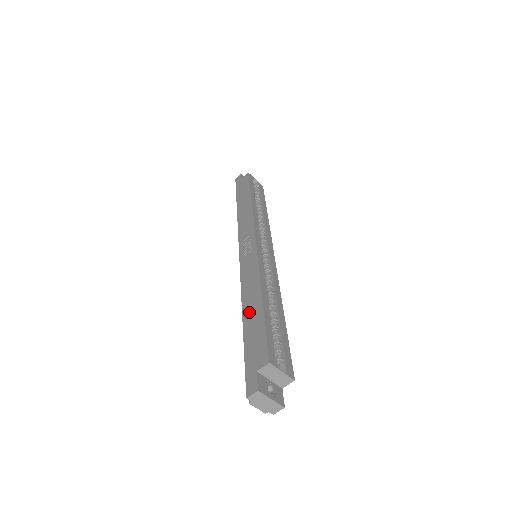
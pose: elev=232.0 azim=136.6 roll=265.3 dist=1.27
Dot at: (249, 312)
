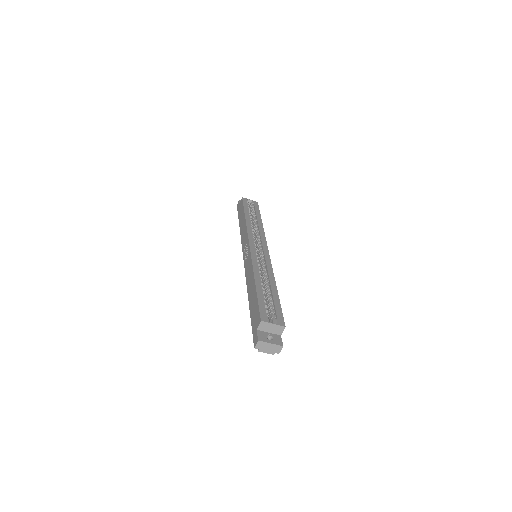
Dot at: (250, 295)
